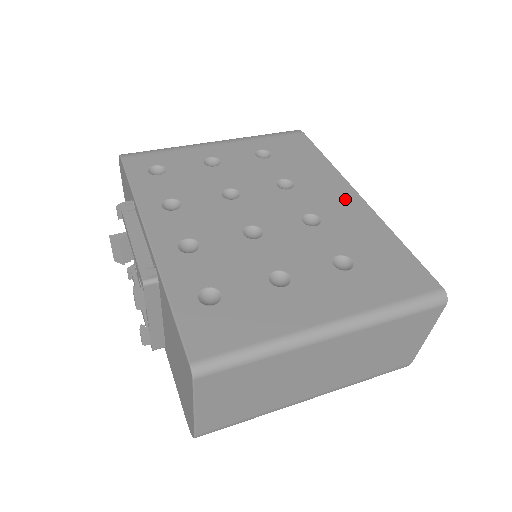
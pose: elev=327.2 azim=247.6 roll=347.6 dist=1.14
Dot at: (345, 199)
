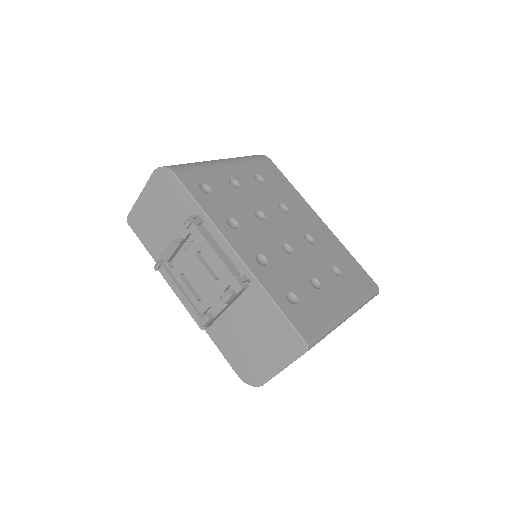
Dot at: (317, 223)
